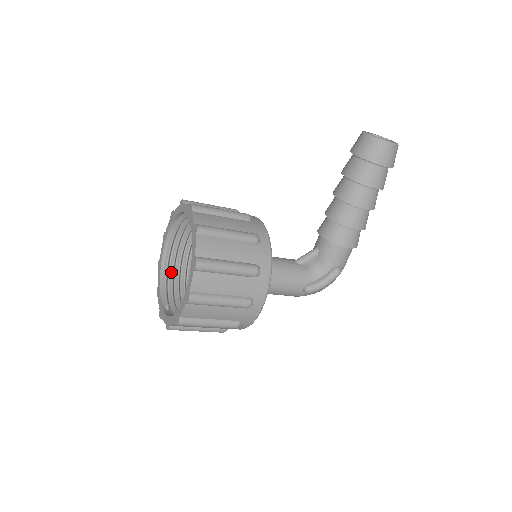
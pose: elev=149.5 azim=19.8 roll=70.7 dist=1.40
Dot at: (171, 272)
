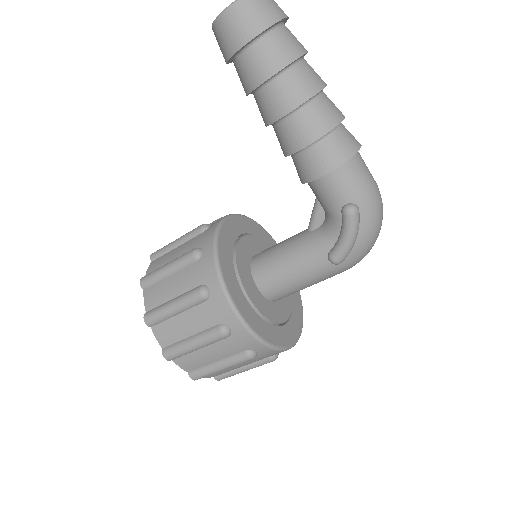
Dot at: occluded
